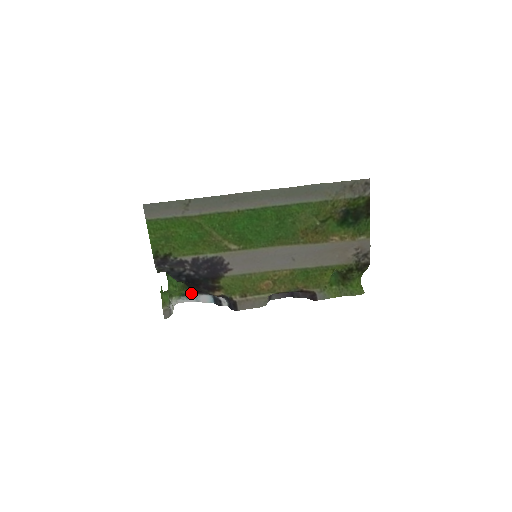
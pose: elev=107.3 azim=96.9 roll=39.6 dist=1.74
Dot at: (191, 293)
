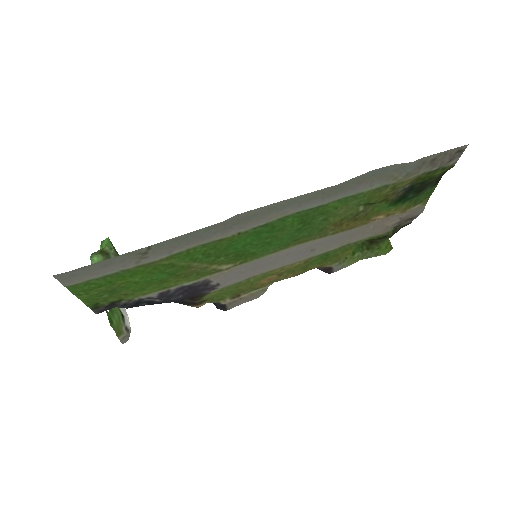
Dot at: occluded
